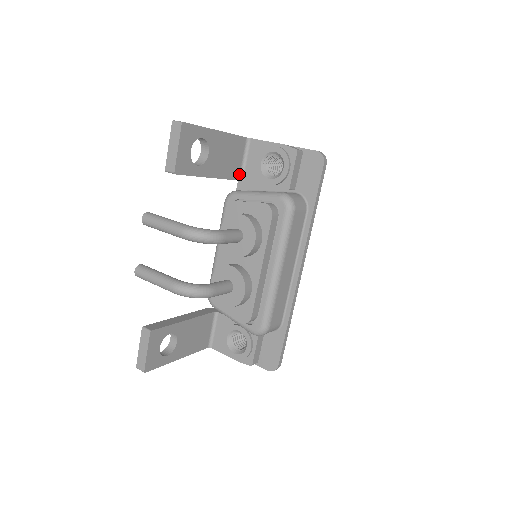
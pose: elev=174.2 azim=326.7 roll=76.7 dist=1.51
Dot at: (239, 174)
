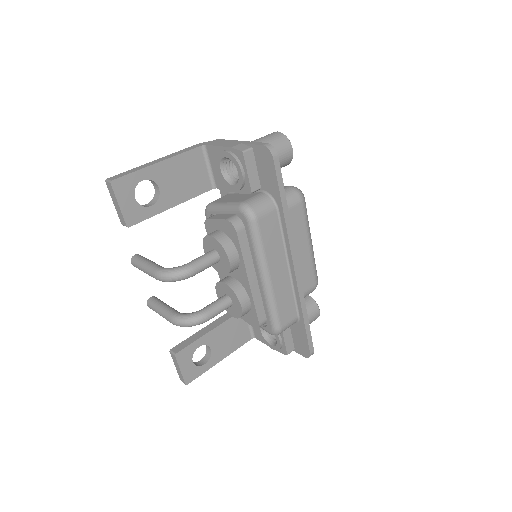
Dot at: (210, 183)
